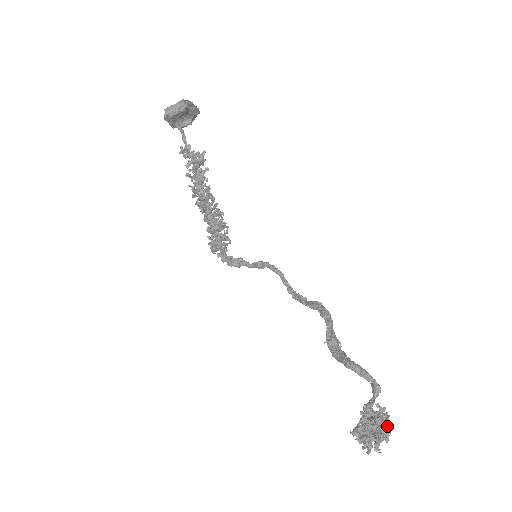
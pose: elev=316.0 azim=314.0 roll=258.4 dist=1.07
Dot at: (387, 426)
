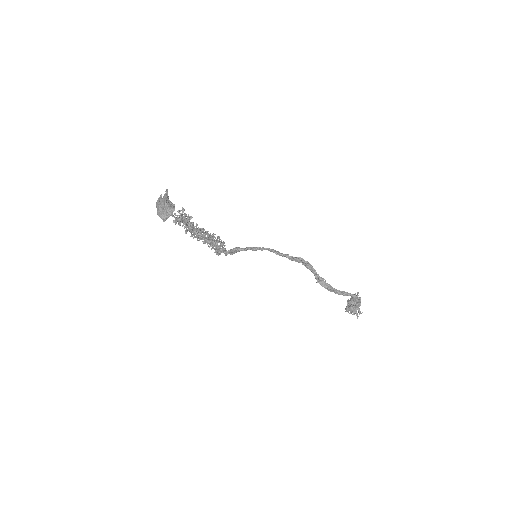
Dot at: occluded
